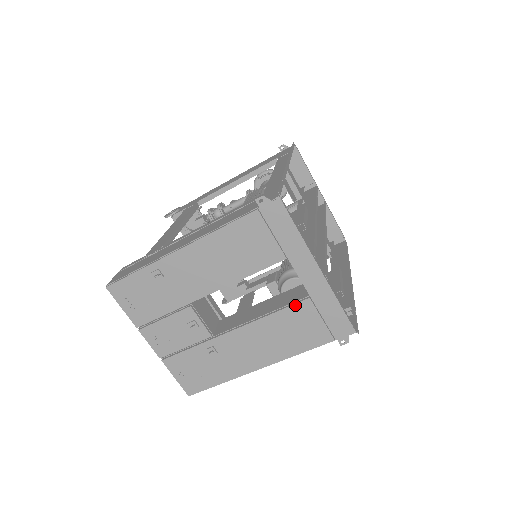
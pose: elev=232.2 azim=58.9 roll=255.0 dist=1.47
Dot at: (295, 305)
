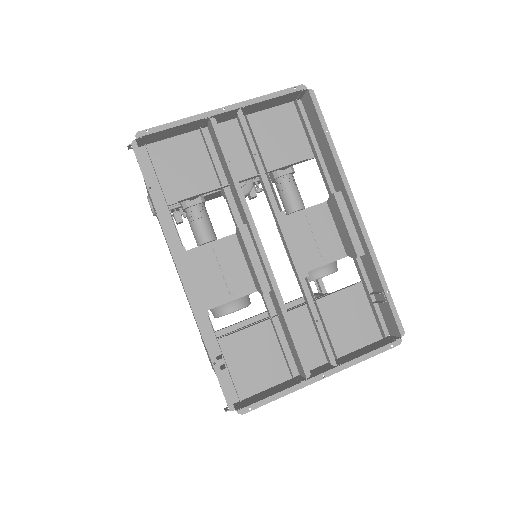
Dot at: occluded
